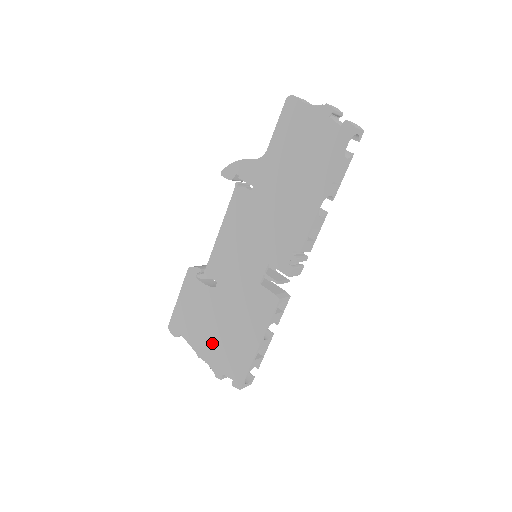
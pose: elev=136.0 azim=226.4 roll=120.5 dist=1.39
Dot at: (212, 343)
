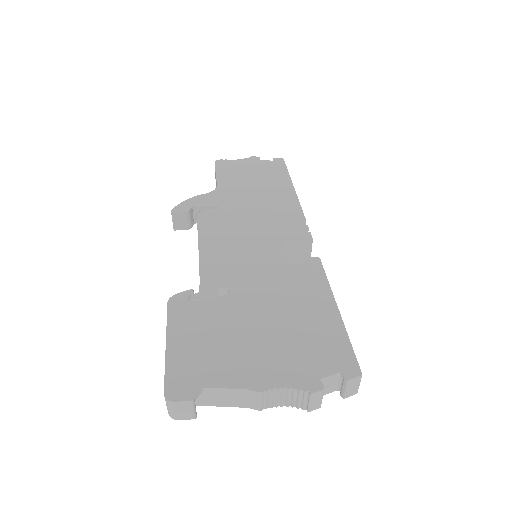
Dot at: (270, 353)
